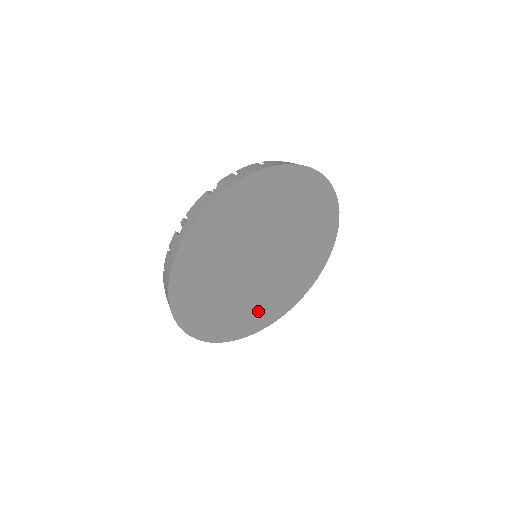
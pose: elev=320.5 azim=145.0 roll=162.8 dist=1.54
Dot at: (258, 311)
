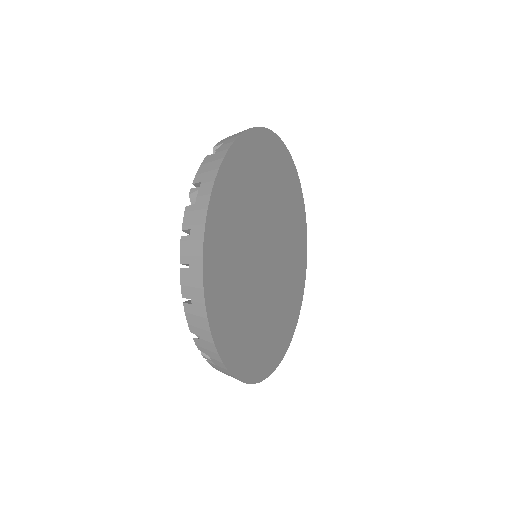
Dot at: (273, 334)
